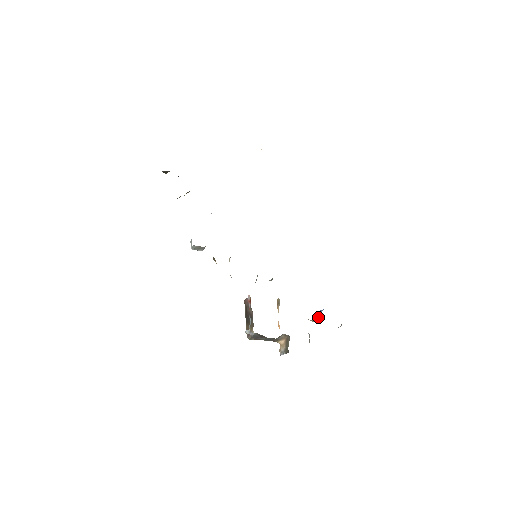
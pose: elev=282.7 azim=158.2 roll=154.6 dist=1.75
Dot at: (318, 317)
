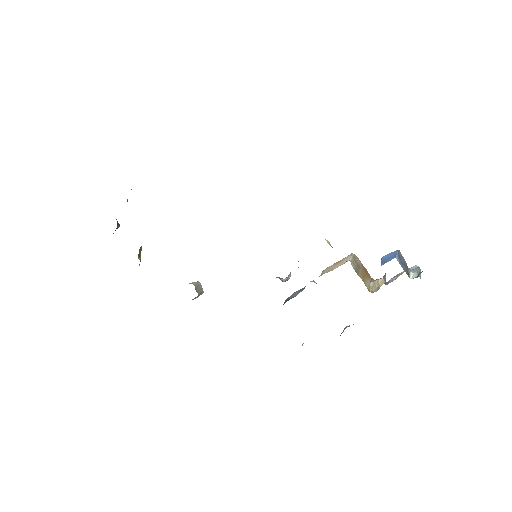
Dot at: occluded
